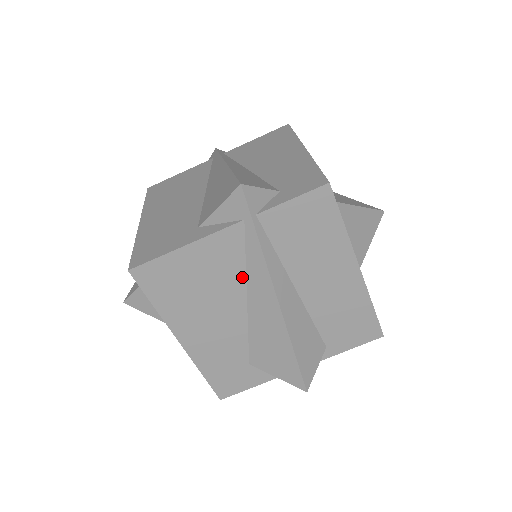
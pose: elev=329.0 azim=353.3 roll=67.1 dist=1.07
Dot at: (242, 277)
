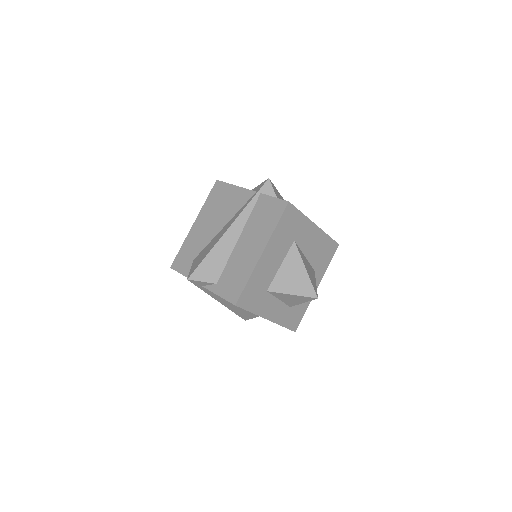
Dot at: (233, 215)
